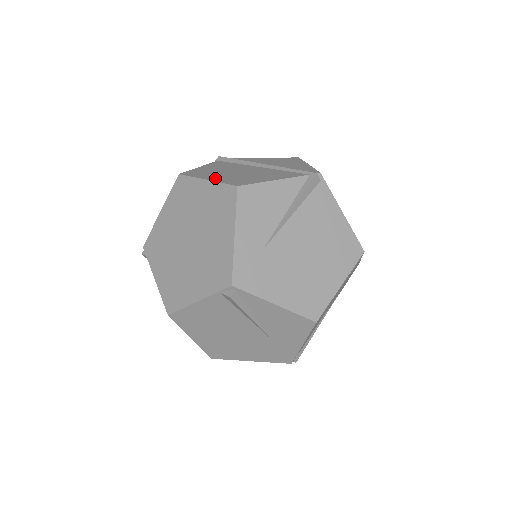
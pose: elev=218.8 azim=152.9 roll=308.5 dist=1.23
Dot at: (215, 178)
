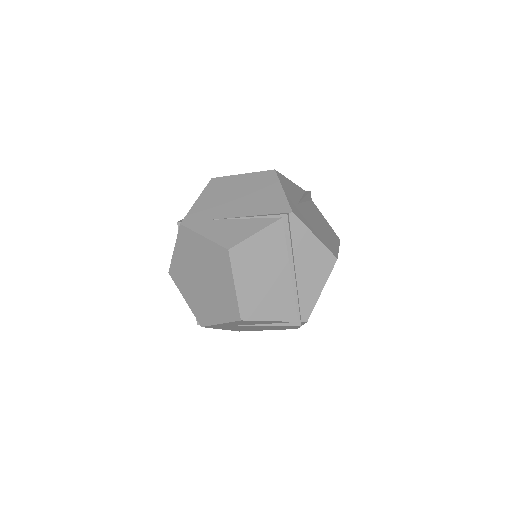
Dot at: (242, 287)
